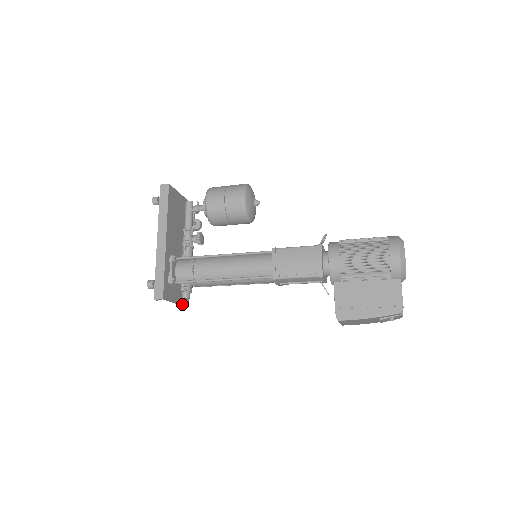
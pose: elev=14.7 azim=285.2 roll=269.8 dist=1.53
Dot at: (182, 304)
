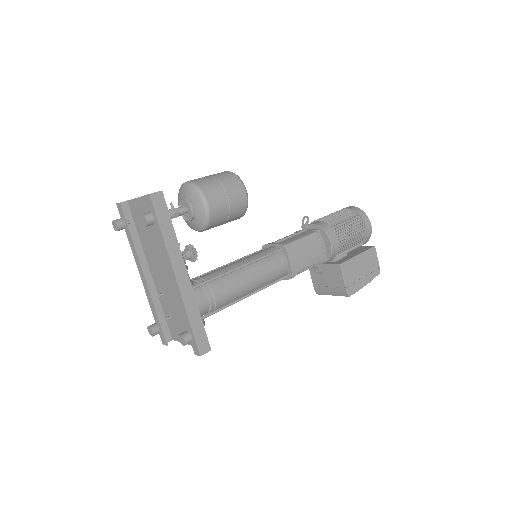
Dot at: occluded
